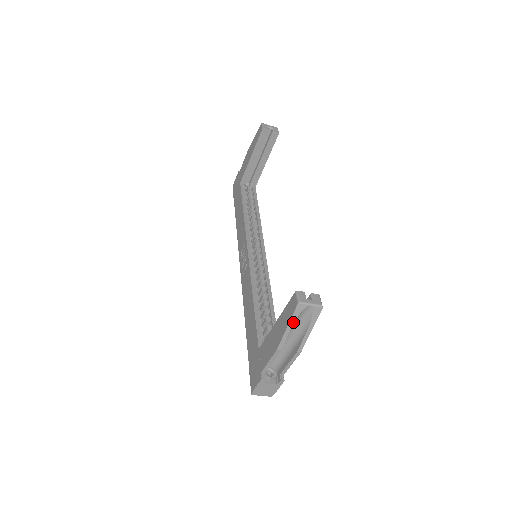
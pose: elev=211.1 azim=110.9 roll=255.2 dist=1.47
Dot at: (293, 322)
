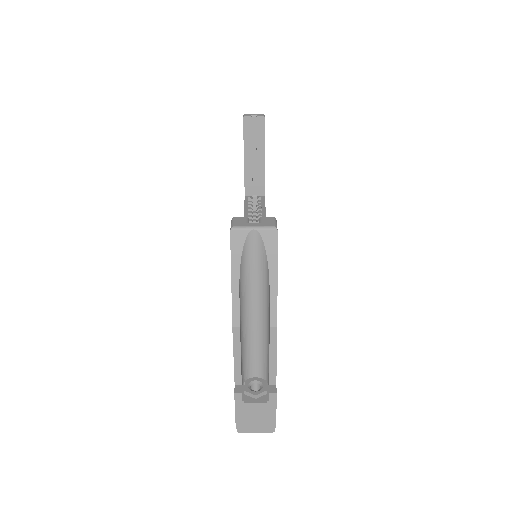
Dot at: (237, 268)
